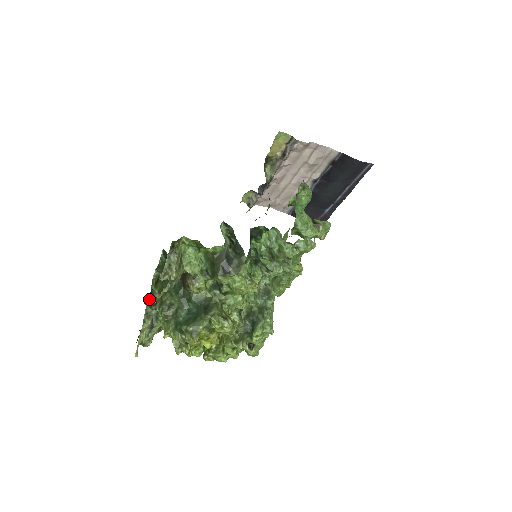
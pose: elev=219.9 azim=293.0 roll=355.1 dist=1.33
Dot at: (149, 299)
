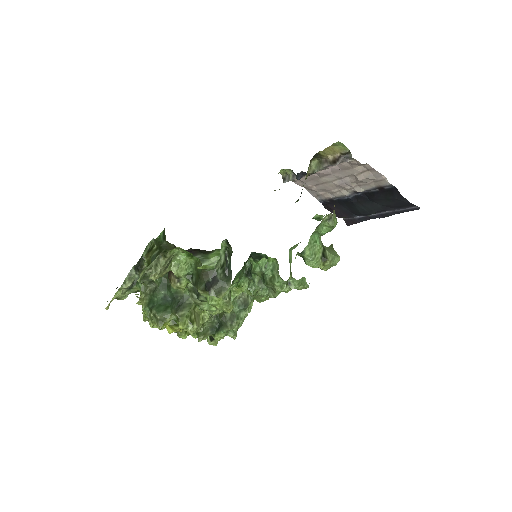
Dot at: (136, 264)
